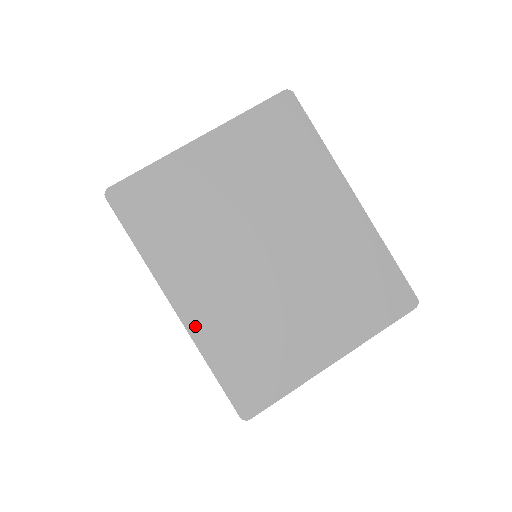
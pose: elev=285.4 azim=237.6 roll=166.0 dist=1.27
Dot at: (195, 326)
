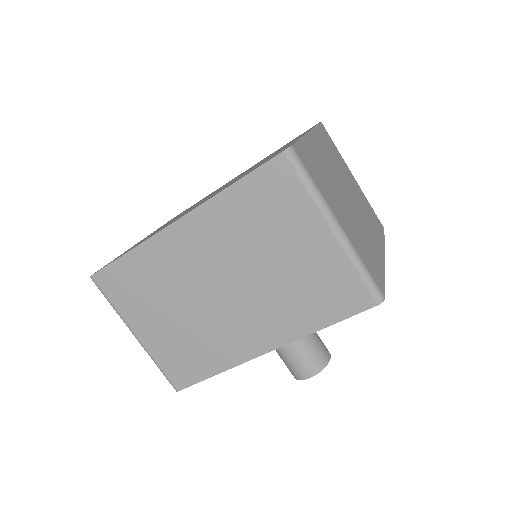
Dot at: occluded
